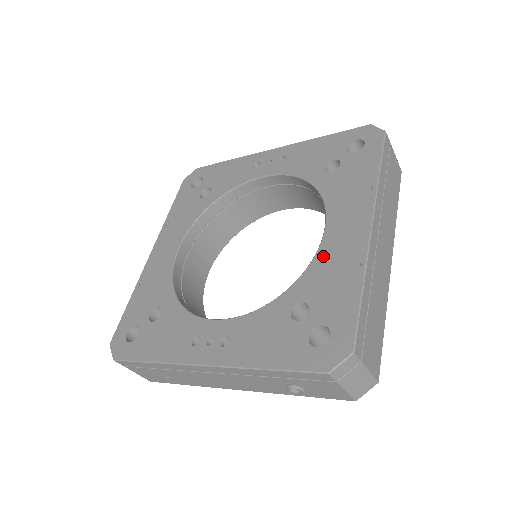
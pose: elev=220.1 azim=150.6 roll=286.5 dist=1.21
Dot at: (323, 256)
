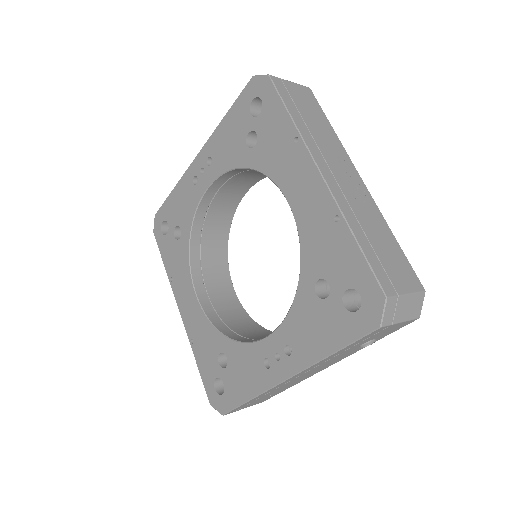
Dot at: (304, 229)
